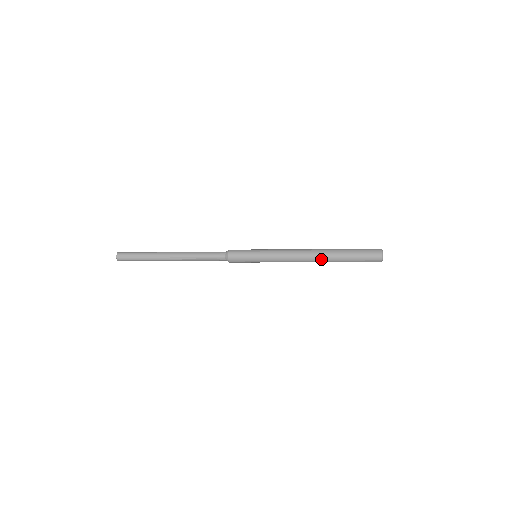
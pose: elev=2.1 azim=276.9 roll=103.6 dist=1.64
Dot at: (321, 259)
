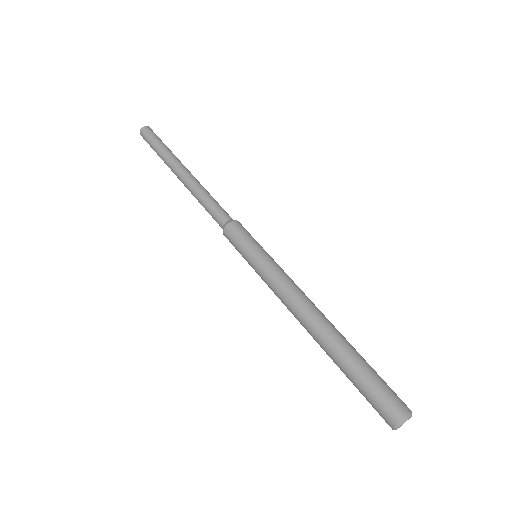
Dot at: occluded
